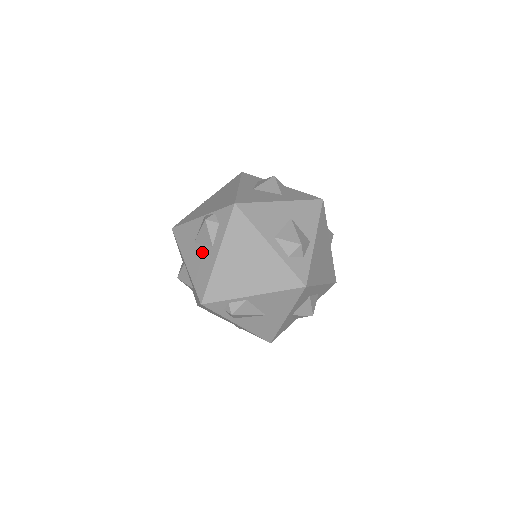
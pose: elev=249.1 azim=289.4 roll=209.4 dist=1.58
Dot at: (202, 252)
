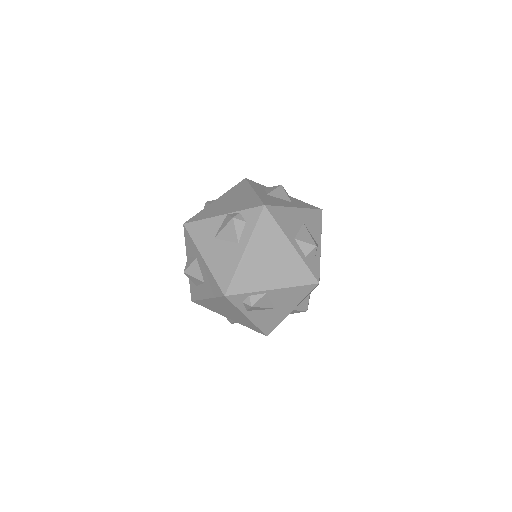
Dot at: (225, 247)
